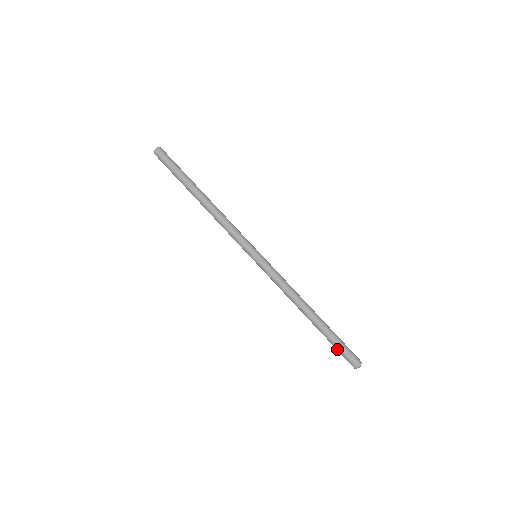
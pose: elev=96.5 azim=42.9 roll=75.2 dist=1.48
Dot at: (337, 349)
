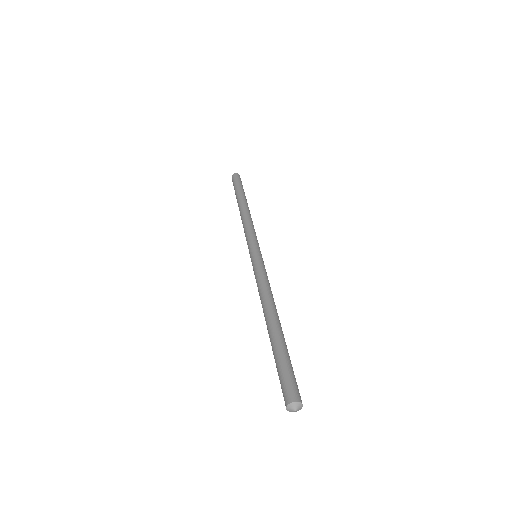
Dot at: (278, 371)
